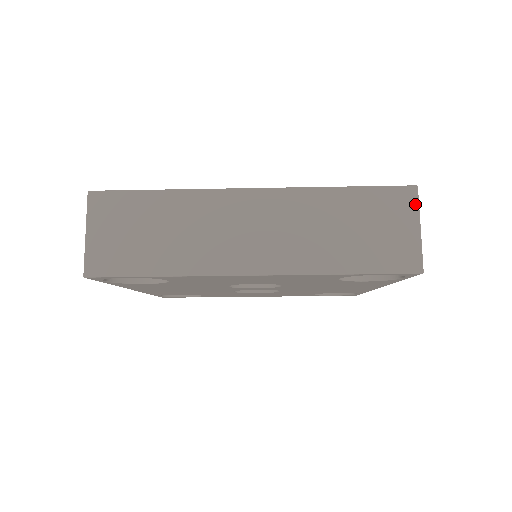
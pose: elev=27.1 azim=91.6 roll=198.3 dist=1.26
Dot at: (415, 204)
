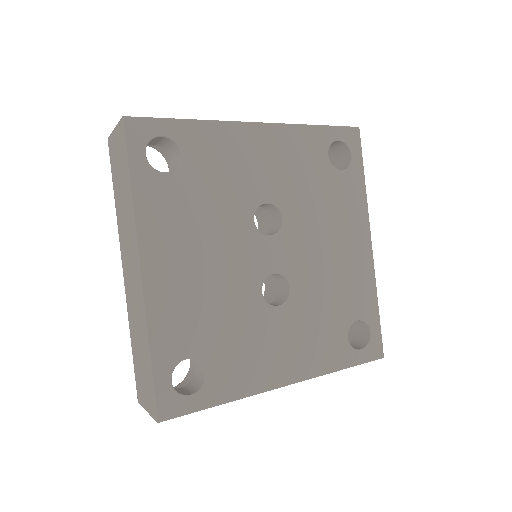
Dot at: occluded
